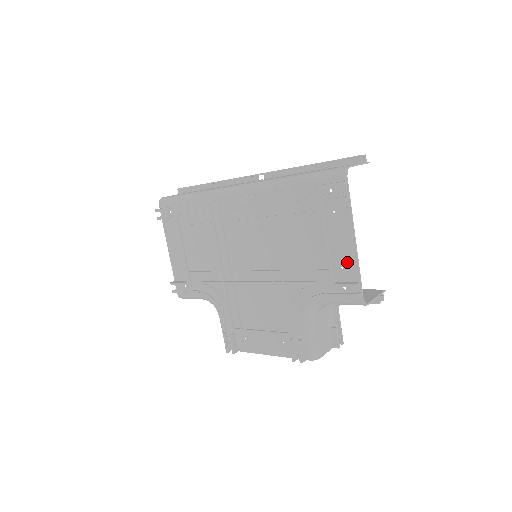
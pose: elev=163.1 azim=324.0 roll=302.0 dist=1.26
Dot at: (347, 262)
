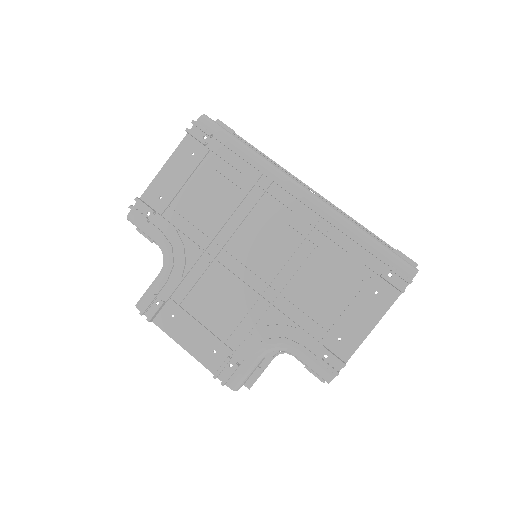
Dot at: (349, 339)
